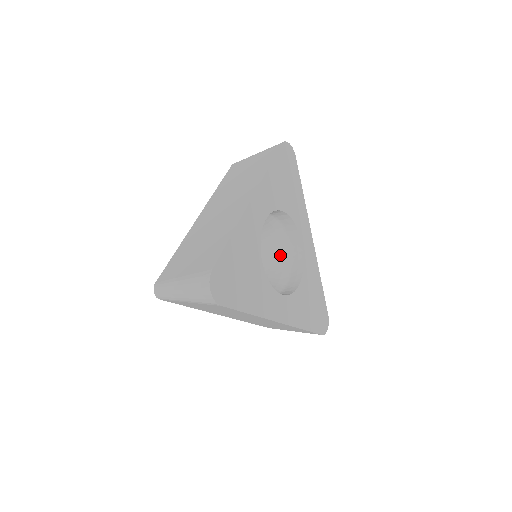
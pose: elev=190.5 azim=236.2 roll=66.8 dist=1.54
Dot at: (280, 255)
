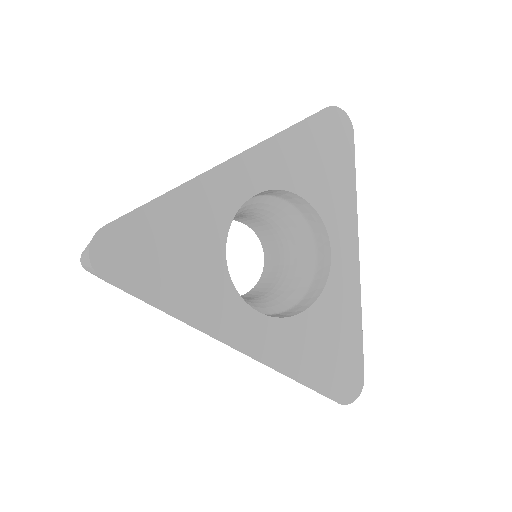
Dot at: (301, 267)
